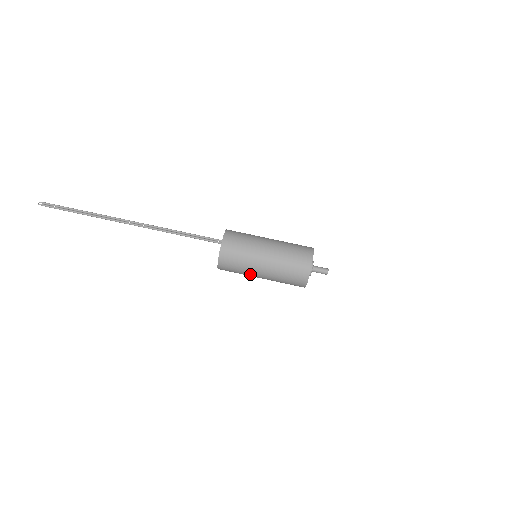
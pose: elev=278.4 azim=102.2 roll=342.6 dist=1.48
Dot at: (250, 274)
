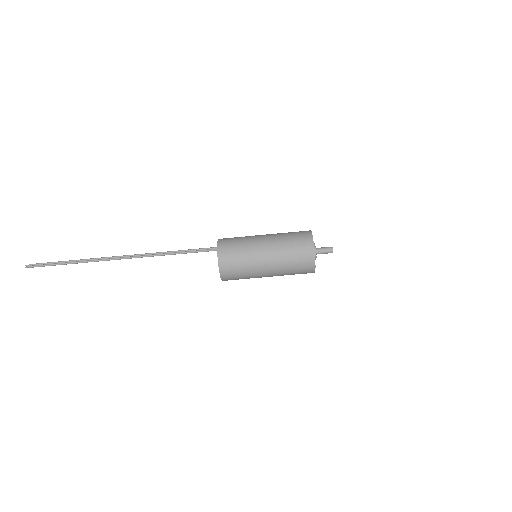
Dot at: (255, 272)
